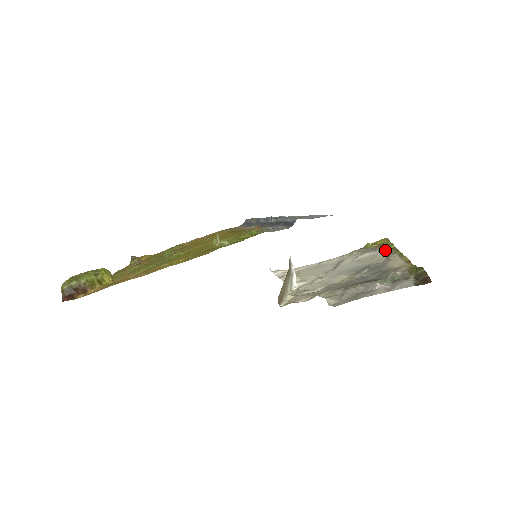
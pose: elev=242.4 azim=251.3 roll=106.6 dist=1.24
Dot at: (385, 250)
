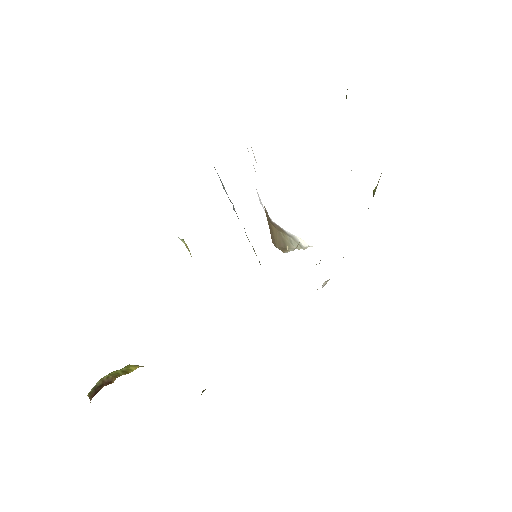
Dot at: occluded
